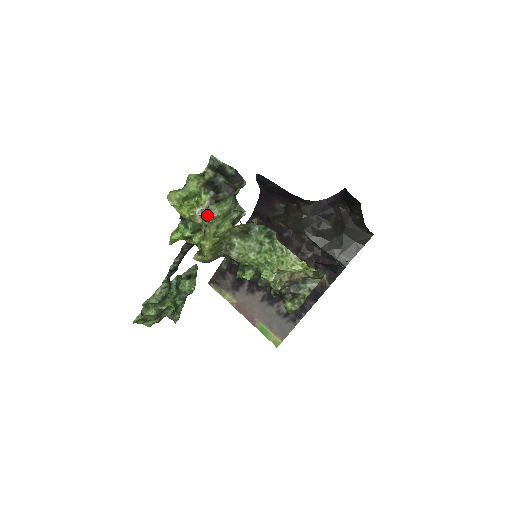
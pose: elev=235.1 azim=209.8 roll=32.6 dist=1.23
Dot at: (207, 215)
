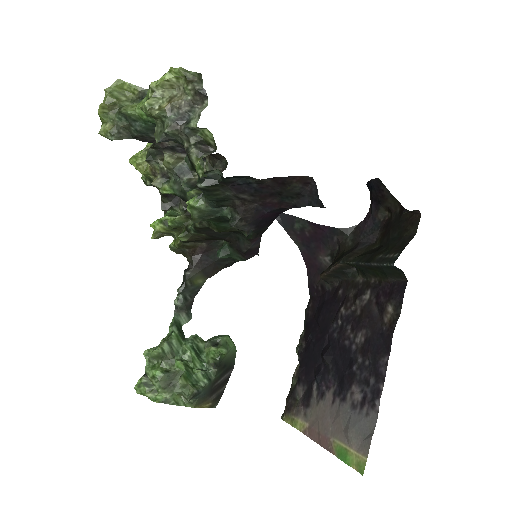
Dot at: (149, 149)
